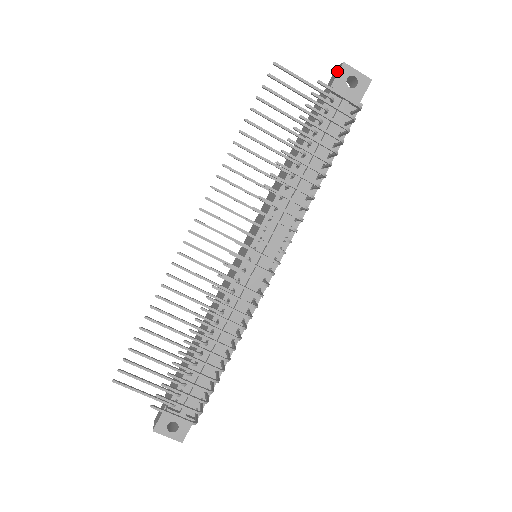
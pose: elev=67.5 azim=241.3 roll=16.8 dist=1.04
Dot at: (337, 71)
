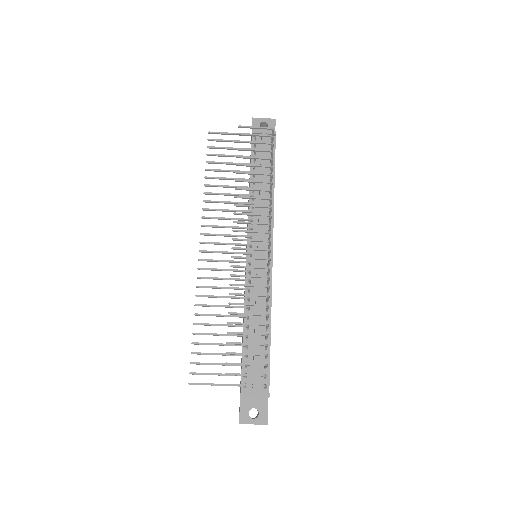
Dot at: (252, 125)
